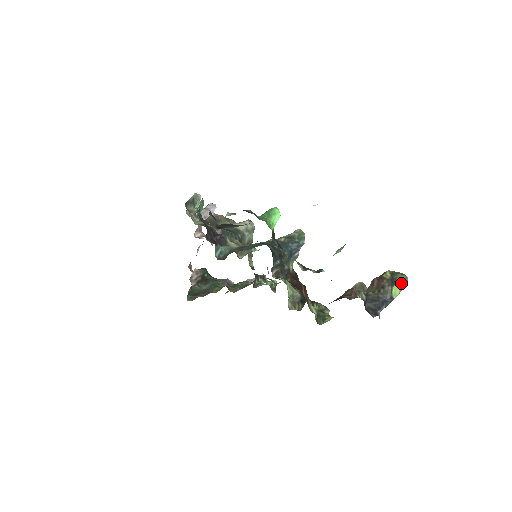
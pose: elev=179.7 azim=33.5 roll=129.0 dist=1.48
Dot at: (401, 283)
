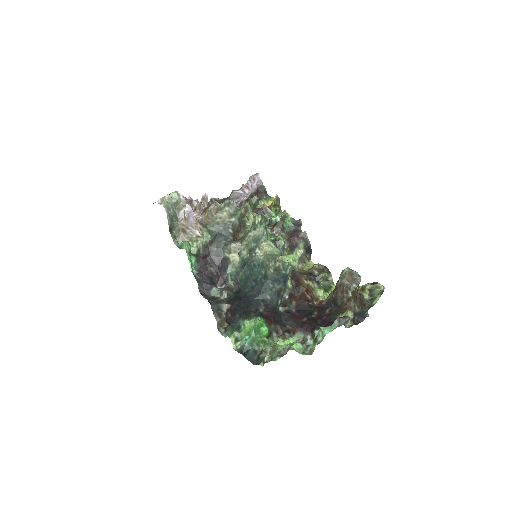
Dot at: (379, 295)
